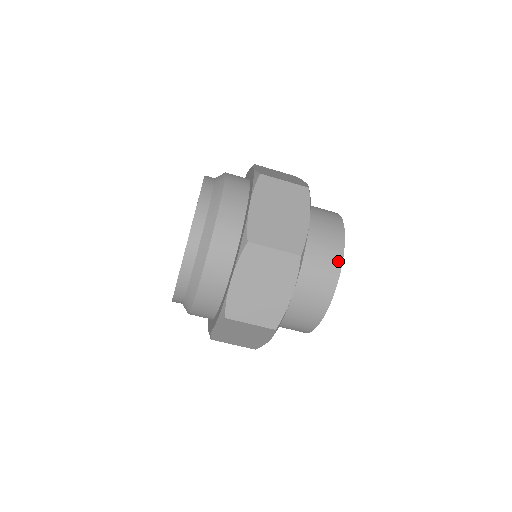
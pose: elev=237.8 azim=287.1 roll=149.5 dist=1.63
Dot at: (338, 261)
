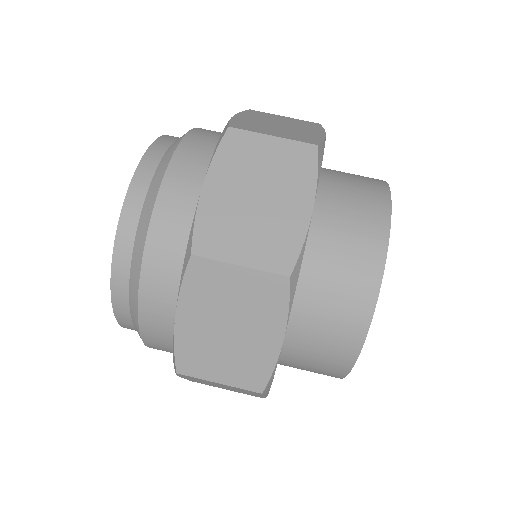
Dot at: (374, 275)
